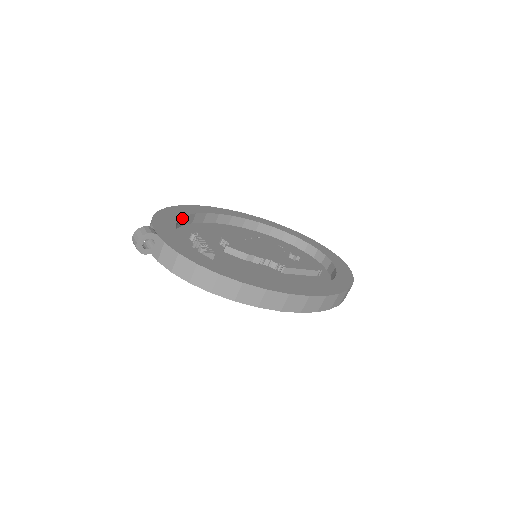
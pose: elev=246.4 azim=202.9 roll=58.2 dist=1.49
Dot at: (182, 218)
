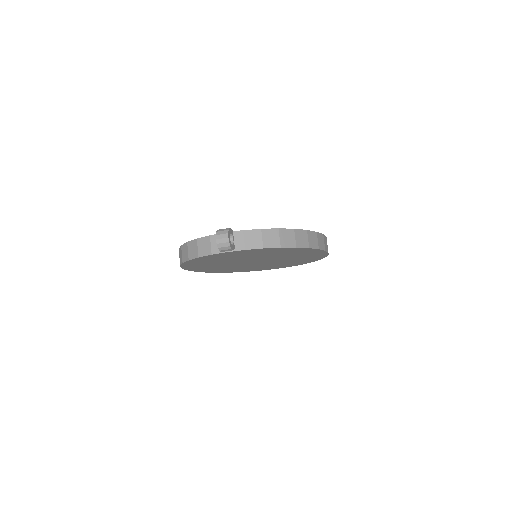
Dot at: occluded
